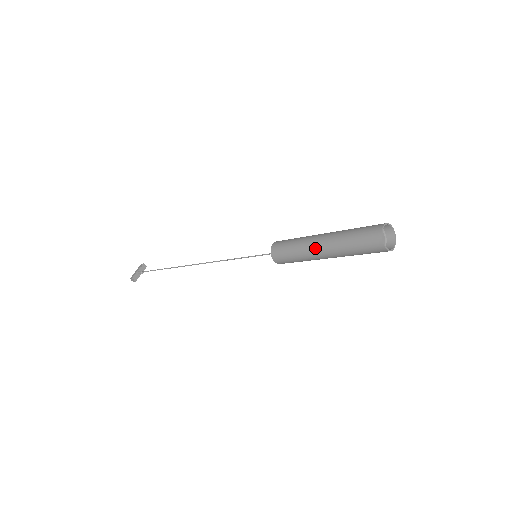
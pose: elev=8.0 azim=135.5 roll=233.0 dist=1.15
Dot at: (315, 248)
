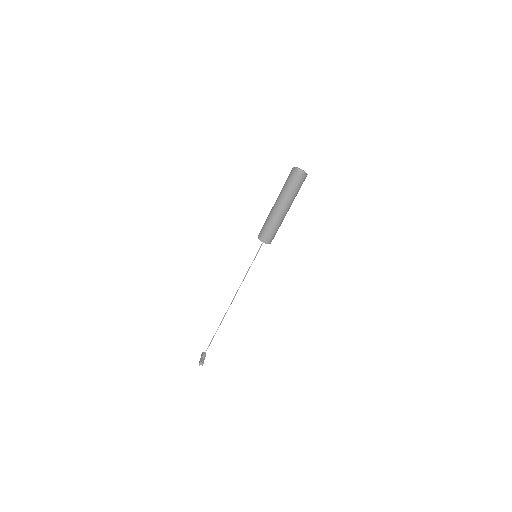
Dot at: (275, 211)
